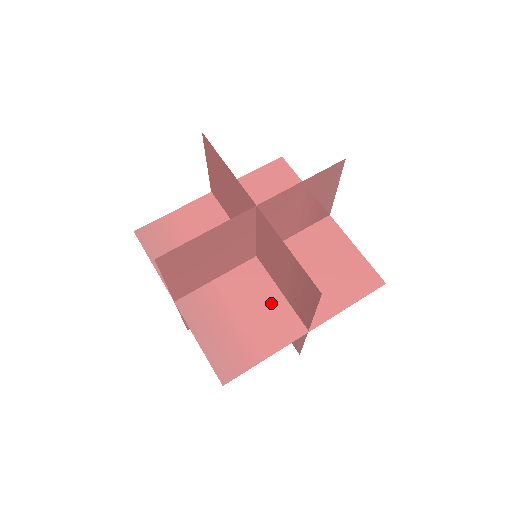
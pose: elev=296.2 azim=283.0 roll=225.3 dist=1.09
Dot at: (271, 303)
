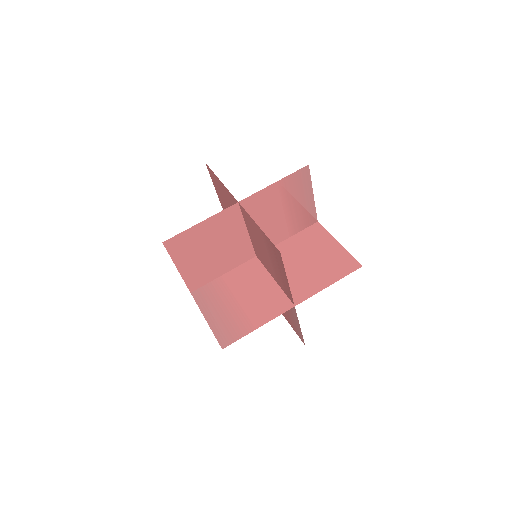
Dot at: (265, 288)
